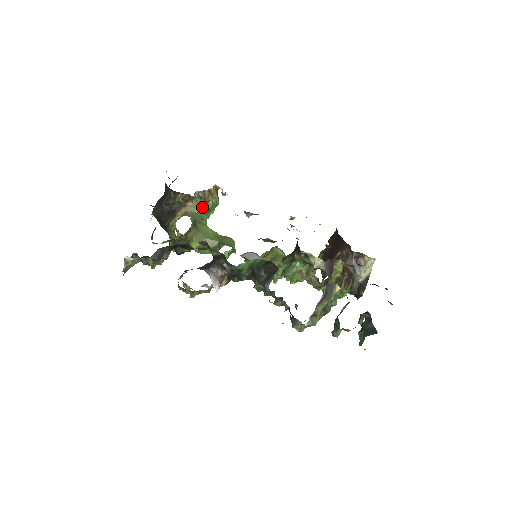
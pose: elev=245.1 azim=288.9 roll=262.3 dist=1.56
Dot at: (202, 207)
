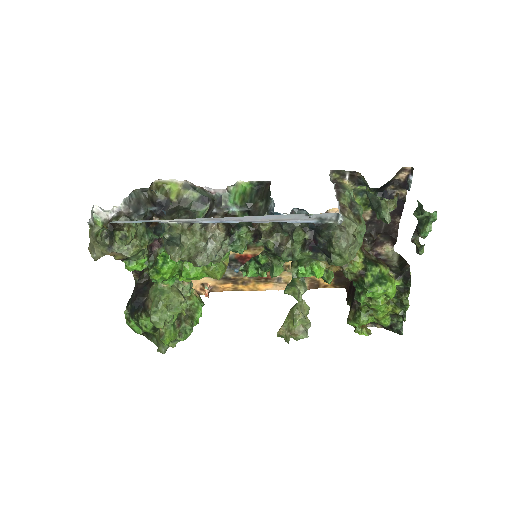
Dot at: occluded
